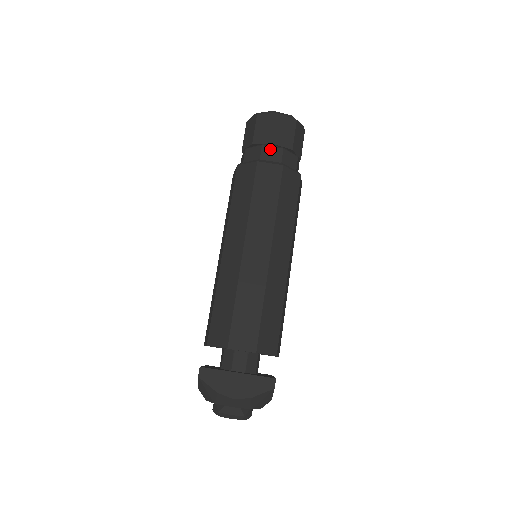
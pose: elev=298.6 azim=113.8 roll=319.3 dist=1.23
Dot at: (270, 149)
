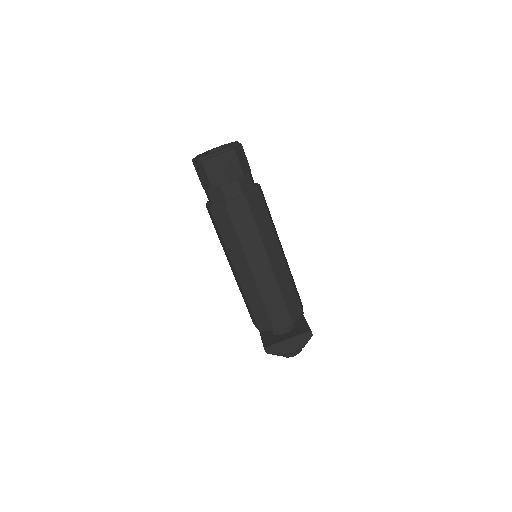
Dot at: (228, 187)
